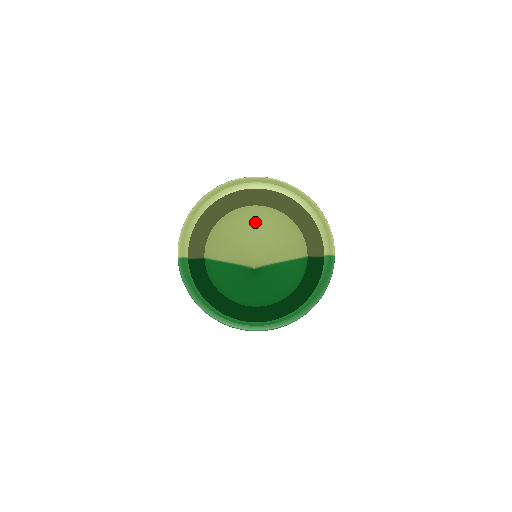
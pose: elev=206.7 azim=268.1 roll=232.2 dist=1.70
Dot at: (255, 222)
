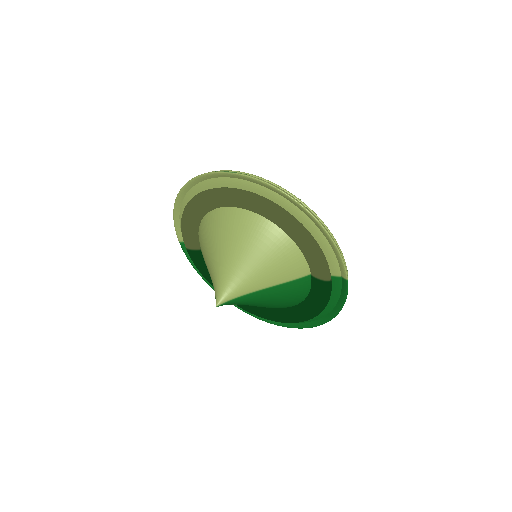
Dot at: (232, 236)
